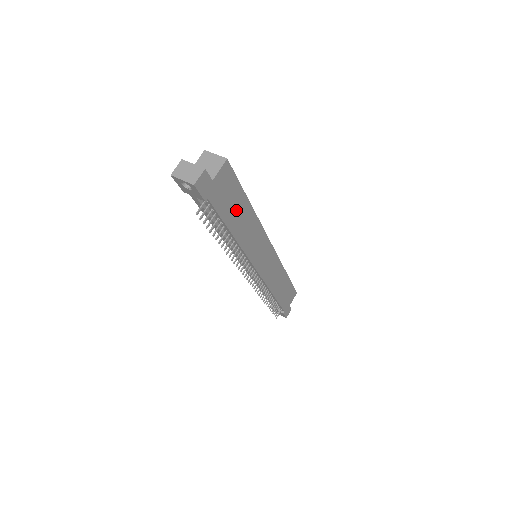
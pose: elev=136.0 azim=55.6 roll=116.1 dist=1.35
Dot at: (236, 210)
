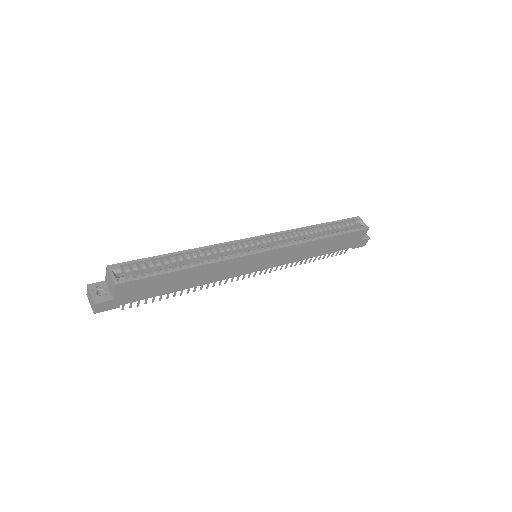
Dot at: (170, 283)
